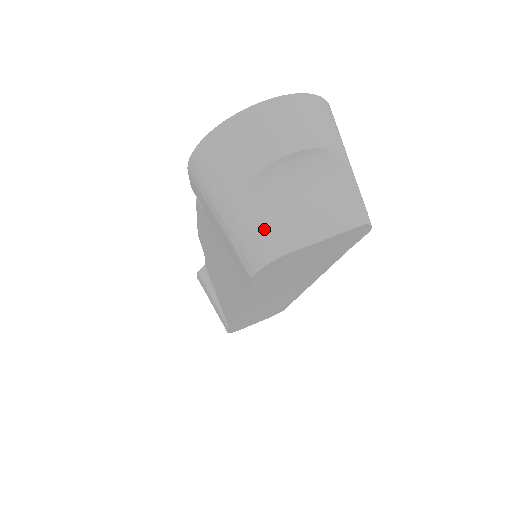
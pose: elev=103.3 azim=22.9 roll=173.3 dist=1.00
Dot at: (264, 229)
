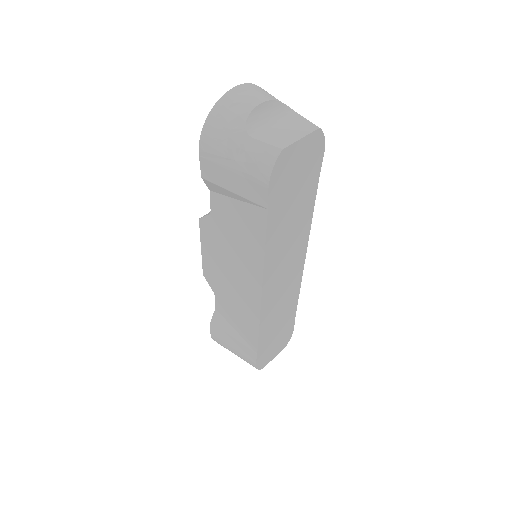
Dot at: (265, 142)
